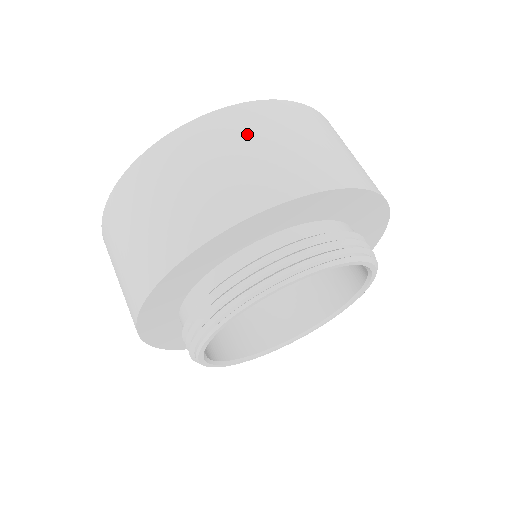
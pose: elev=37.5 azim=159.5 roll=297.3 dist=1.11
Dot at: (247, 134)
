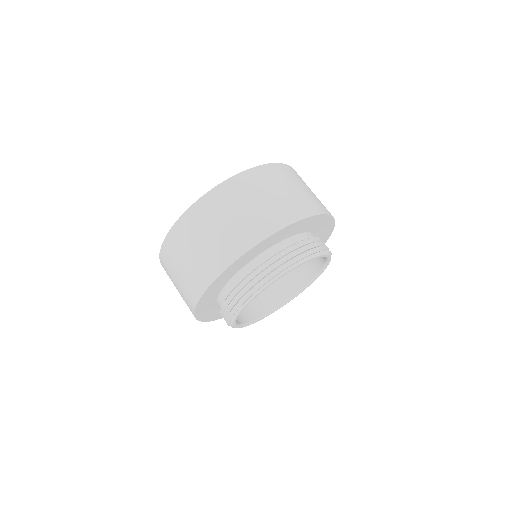
Dot at: (178, 254)
